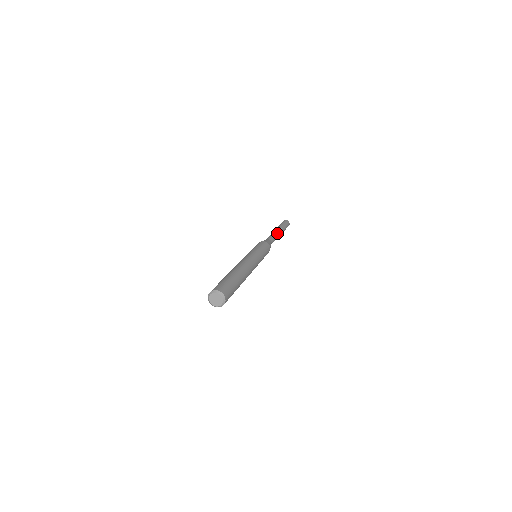
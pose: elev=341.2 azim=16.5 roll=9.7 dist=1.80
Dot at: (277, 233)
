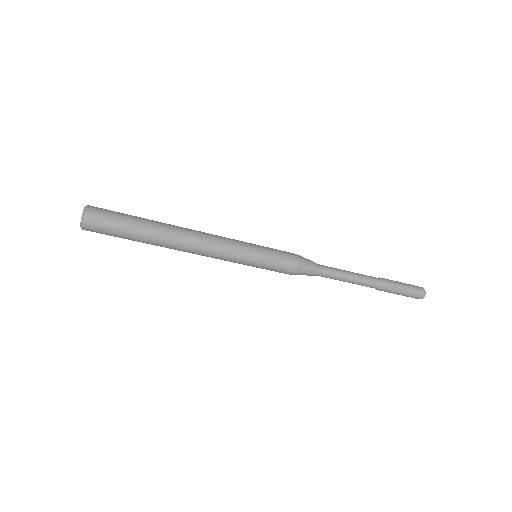
Dot at: occluded
